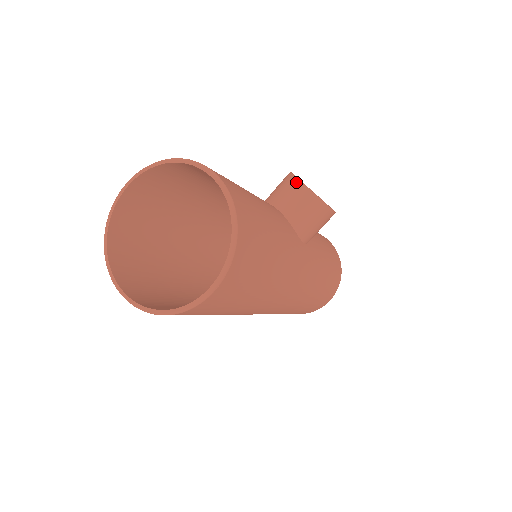
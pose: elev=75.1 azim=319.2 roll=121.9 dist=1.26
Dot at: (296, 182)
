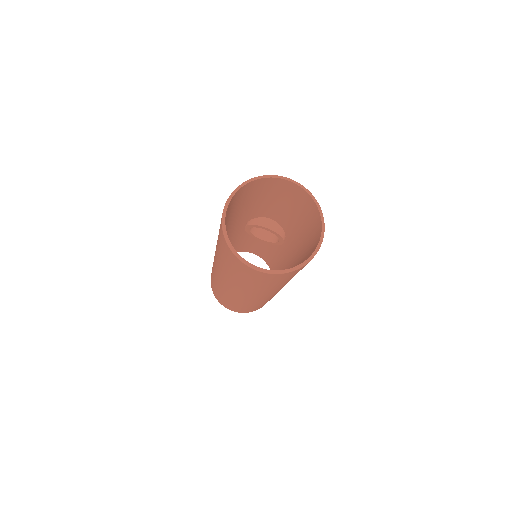
Dot at: occluded
